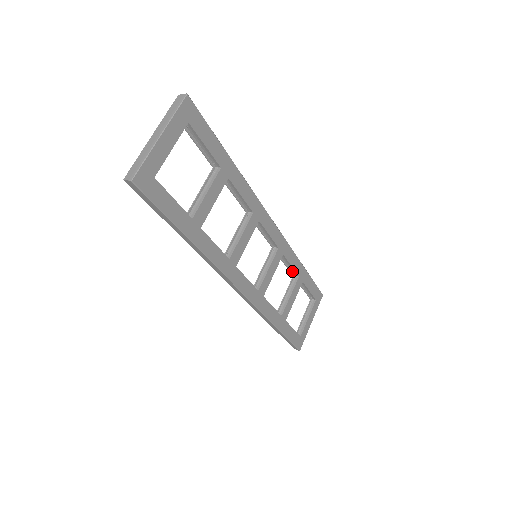
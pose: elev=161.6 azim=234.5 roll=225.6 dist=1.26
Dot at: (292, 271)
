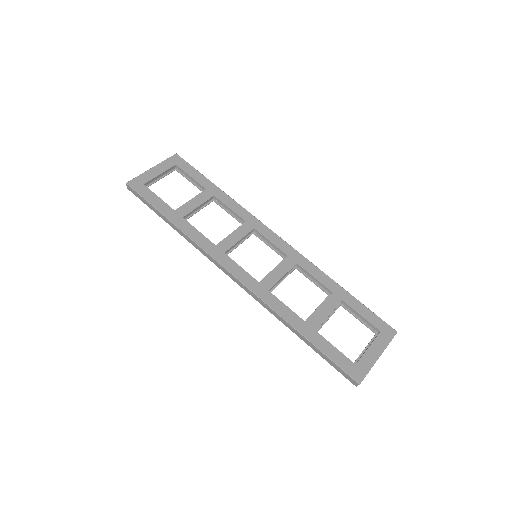
Dot at: (324, 289)
